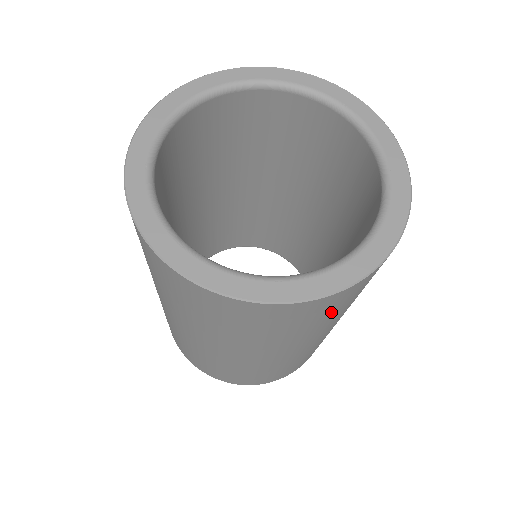
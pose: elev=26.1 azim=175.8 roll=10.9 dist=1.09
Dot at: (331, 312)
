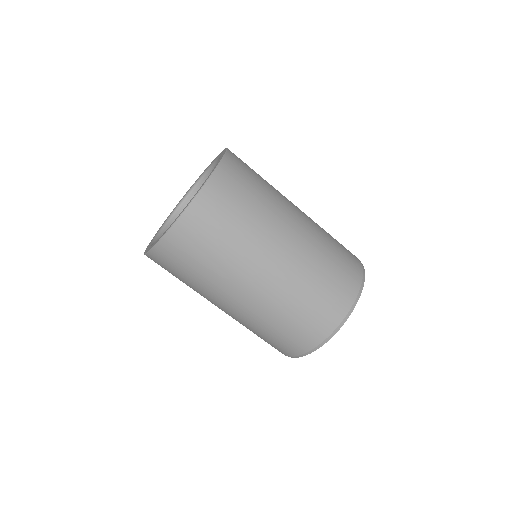
Dot at: (219, 224)
